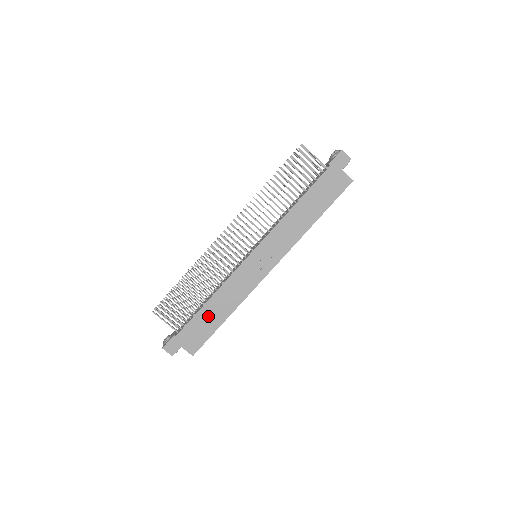
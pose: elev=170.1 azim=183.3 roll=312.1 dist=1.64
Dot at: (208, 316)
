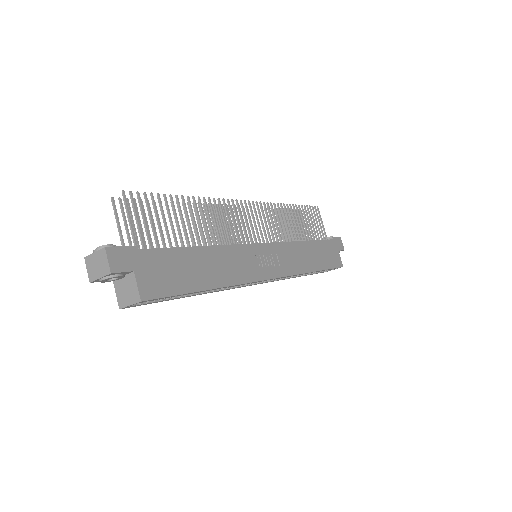
Dot at: (192, 264)
